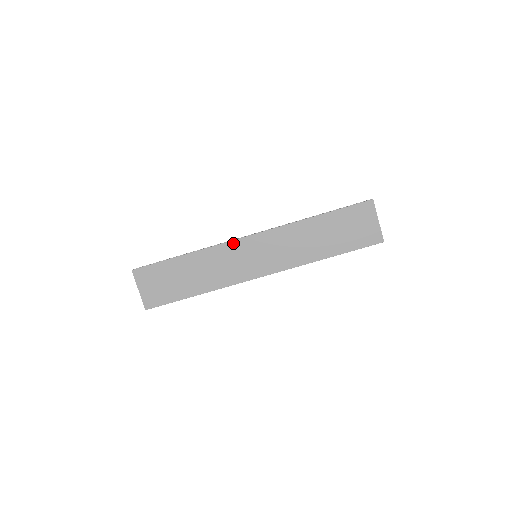
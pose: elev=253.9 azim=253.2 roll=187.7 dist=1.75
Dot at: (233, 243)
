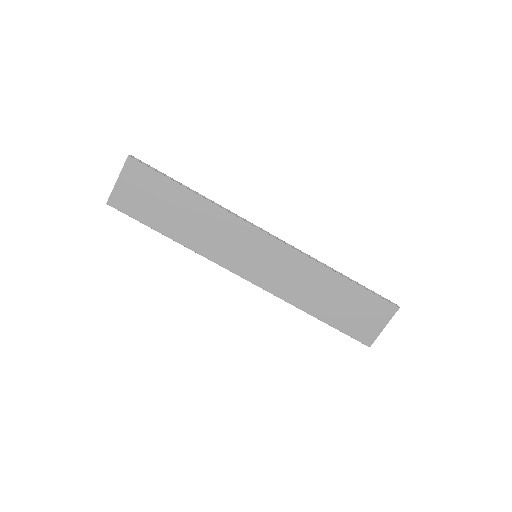
Dot at: (248, 226)
